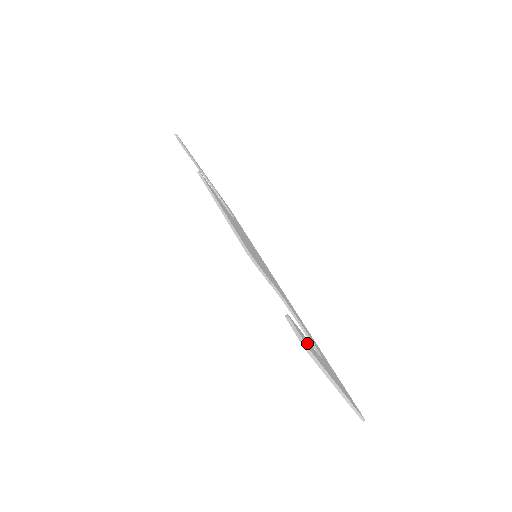
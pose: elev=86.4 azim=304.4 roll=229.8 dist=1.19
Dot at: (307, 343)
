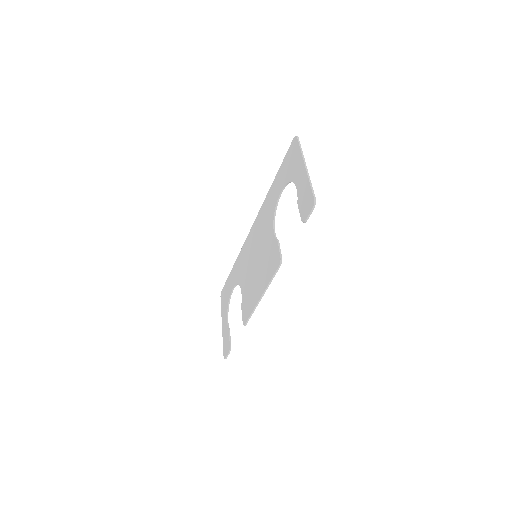
Dot at: occluded
